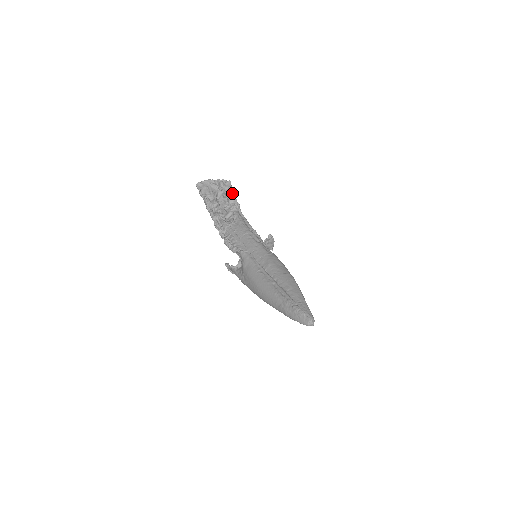
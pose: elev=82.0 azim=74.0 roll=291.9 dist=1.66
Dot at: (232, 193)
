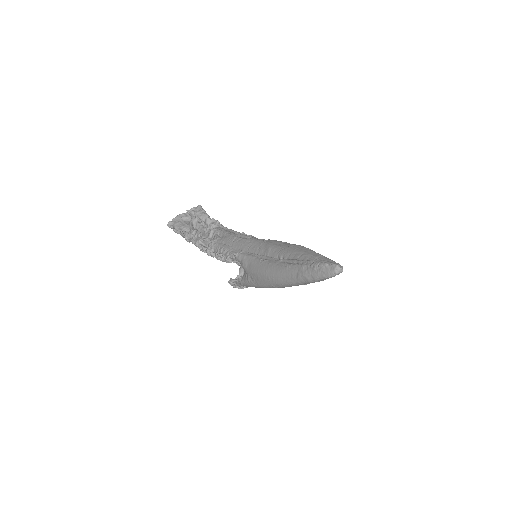
Dot at: (206, 214)
